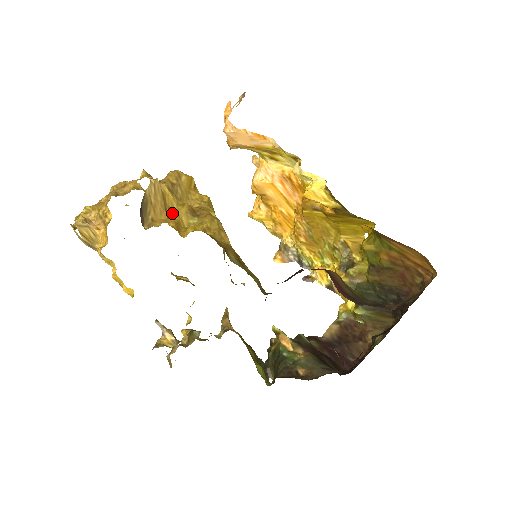
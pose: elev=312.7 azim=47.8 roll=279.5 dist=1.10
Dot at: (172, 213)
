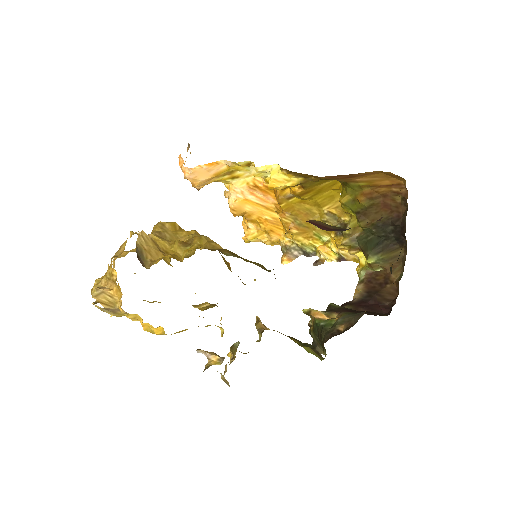
Dot at: (167, 252)
